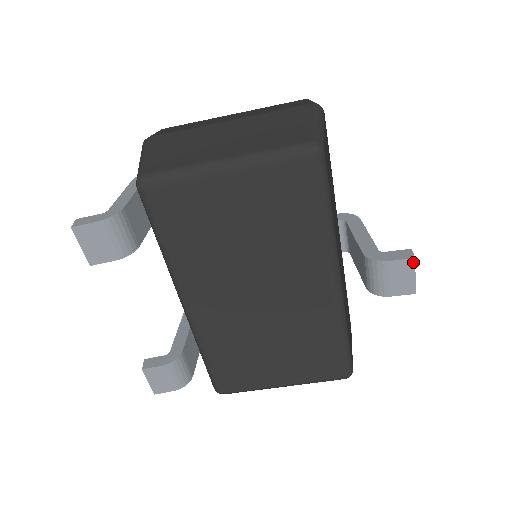
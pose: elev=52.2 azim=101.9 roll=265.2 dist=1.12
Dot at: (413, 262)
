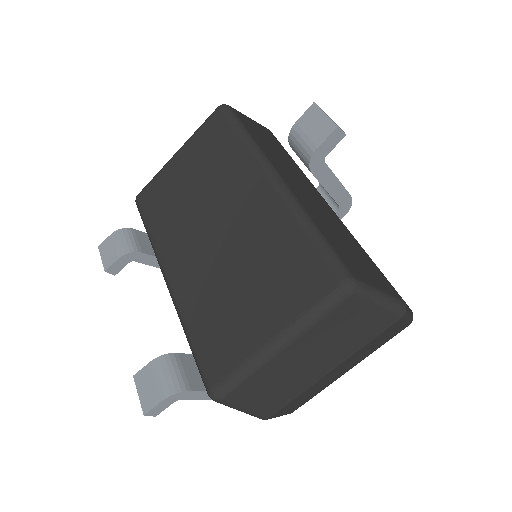
Dot at: (315, 106)
